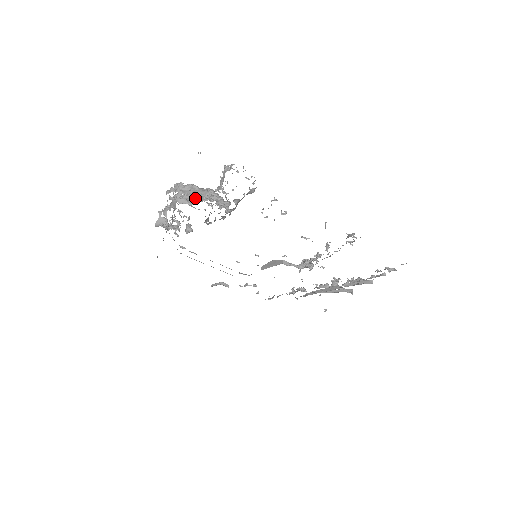
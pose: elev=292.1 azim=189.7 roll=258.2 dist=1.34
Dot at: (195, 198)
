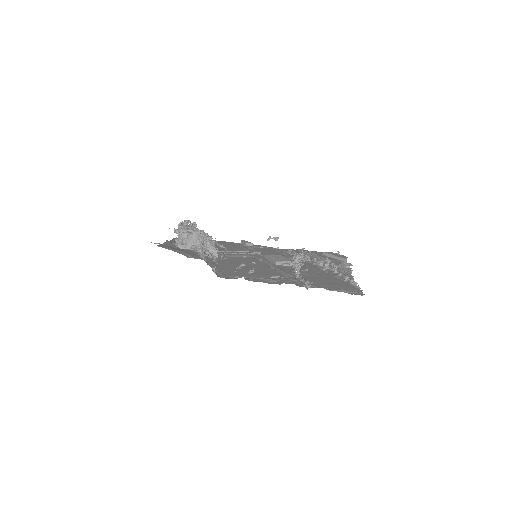
Dot at: (193, 243)
